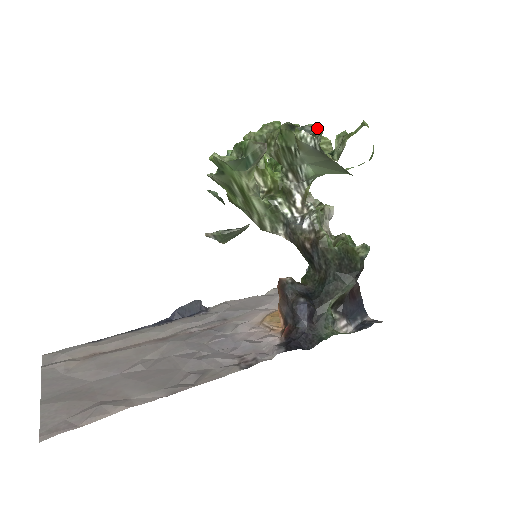
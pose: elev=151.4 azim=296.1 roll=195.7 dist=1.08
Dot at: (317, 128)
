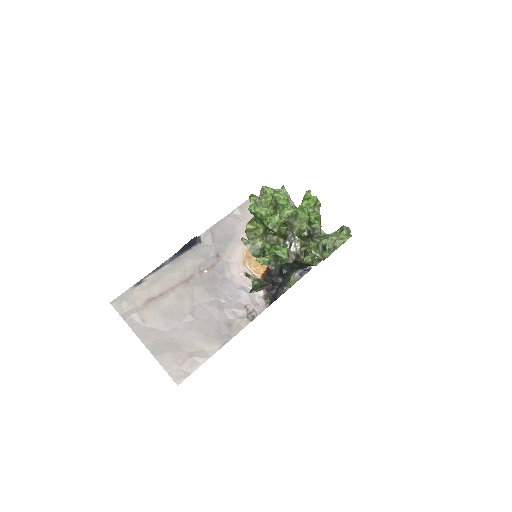
Dot at: (320, 222)
